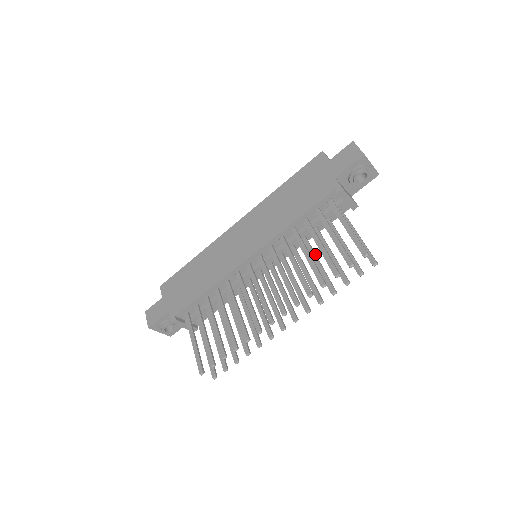
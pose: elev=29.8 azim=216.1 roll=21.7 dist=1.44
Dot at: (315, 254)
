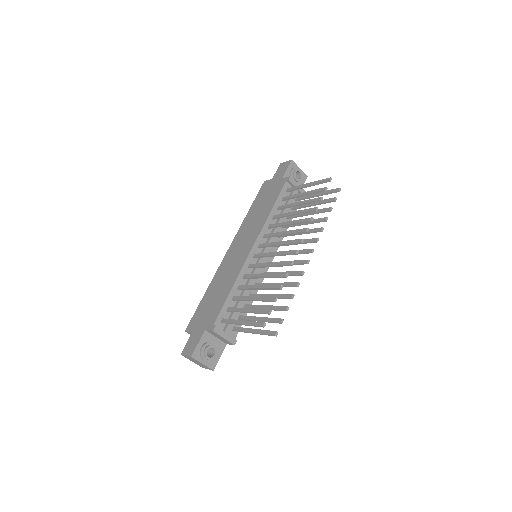
Dot at: occluded
